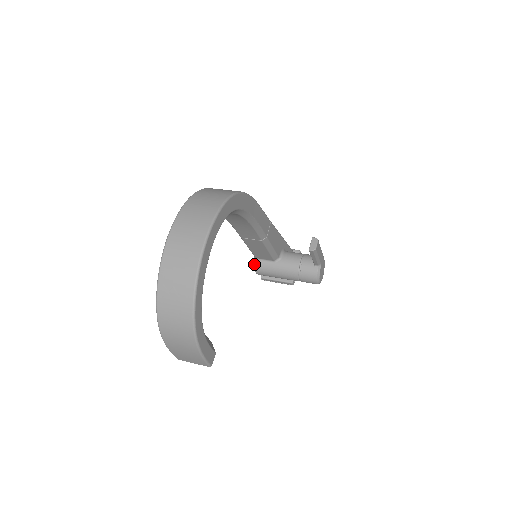
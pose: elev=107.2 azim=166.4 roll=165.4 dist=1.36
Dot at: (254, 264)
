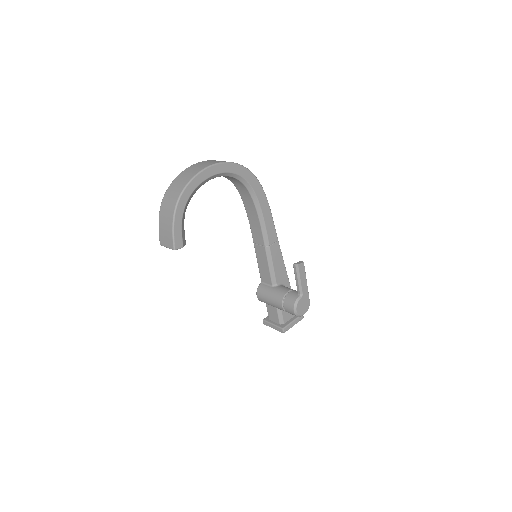
Dot at: (258, 286)
